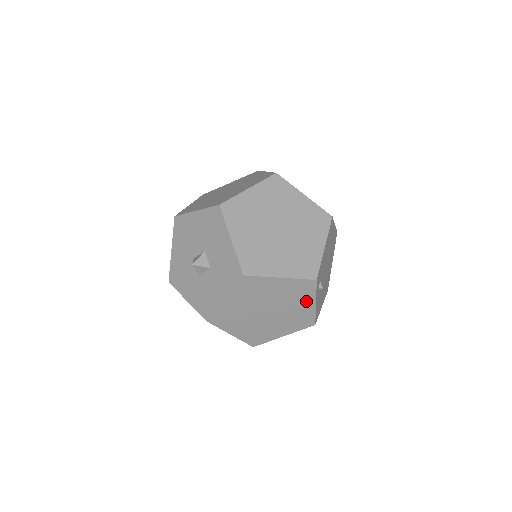
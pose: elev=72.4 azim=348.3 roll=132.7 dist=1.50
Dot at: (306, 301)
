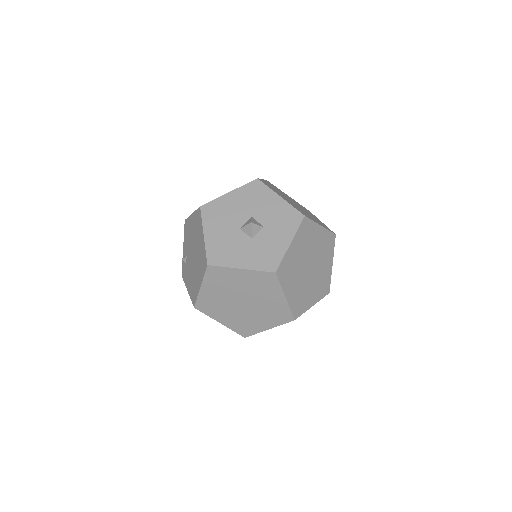
Dot at: (328, 259)
